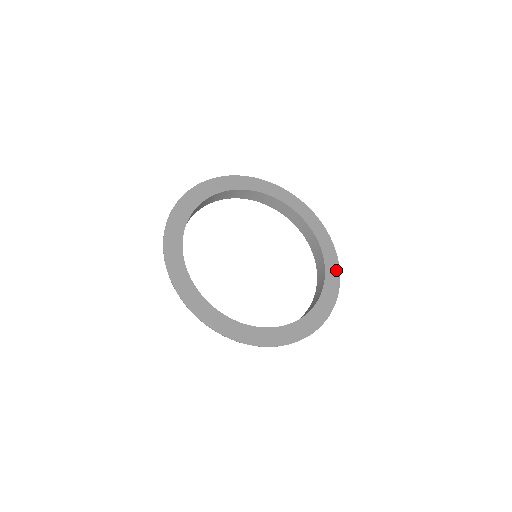
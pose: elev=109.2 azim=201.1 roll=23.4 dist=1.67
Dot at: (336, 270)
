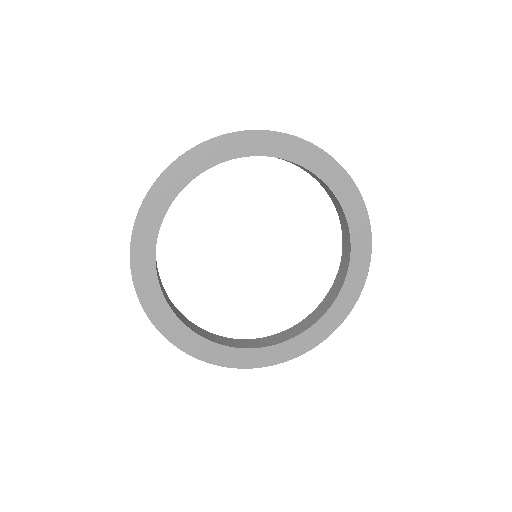
Dot at: (321, 337)
